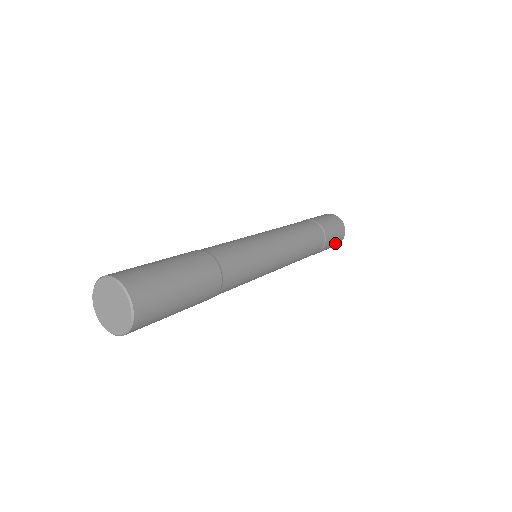
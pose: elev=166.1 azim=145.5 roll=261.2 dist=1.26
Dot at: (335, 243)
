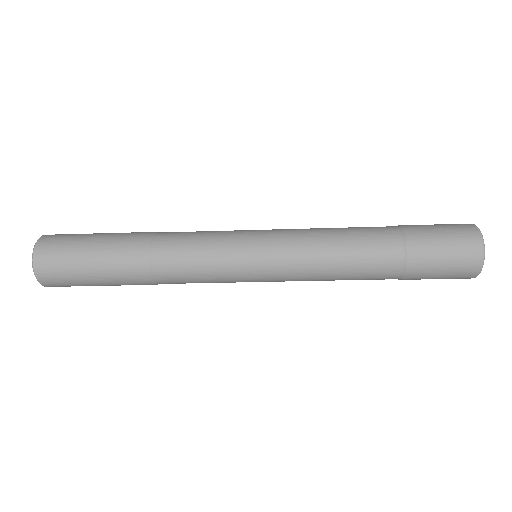
Dot at: (450, 274)
